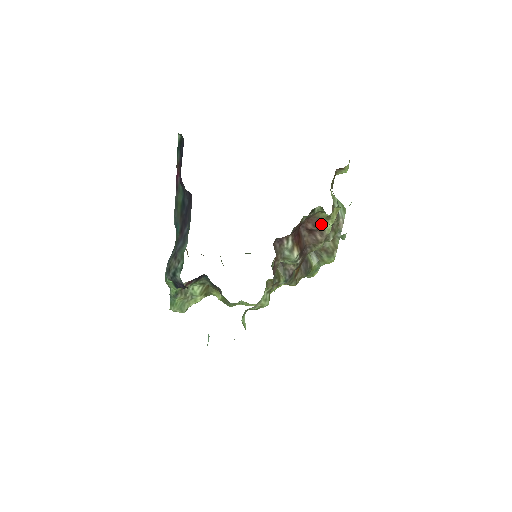
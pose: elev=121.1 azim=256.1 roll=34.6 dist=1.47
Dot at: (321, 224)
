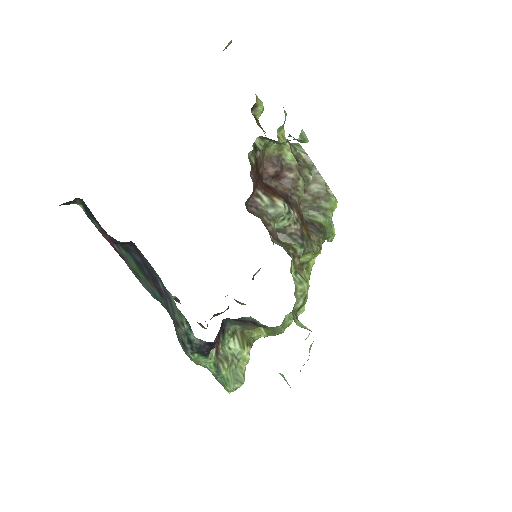
Dot at: (280, 160)
